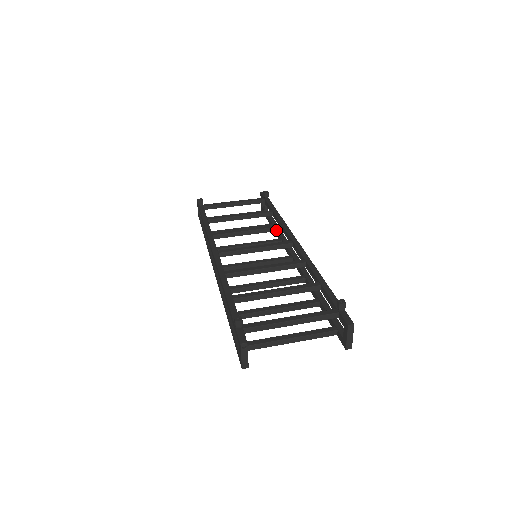
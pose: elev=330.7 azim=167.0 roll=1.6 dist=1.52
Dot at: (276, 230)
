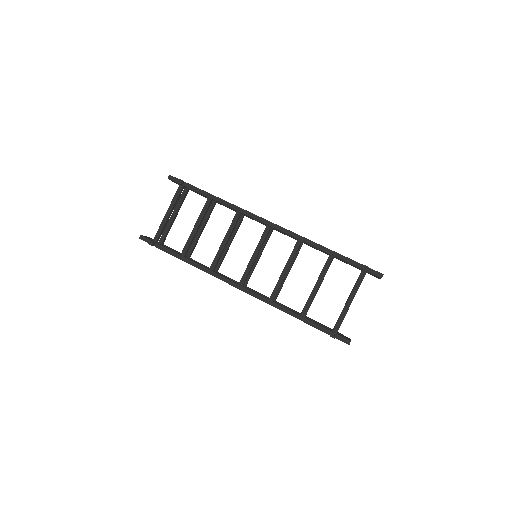
Dot at: occluded
